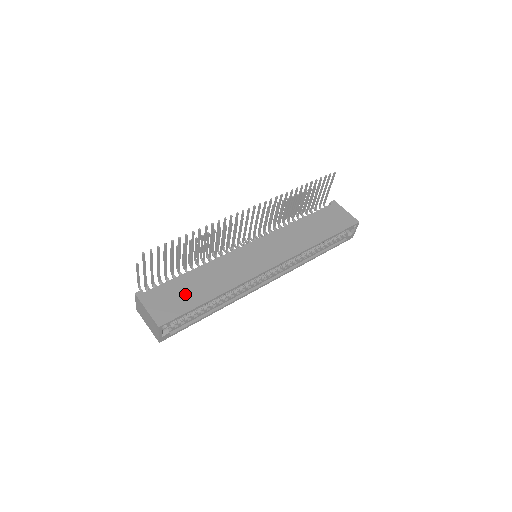
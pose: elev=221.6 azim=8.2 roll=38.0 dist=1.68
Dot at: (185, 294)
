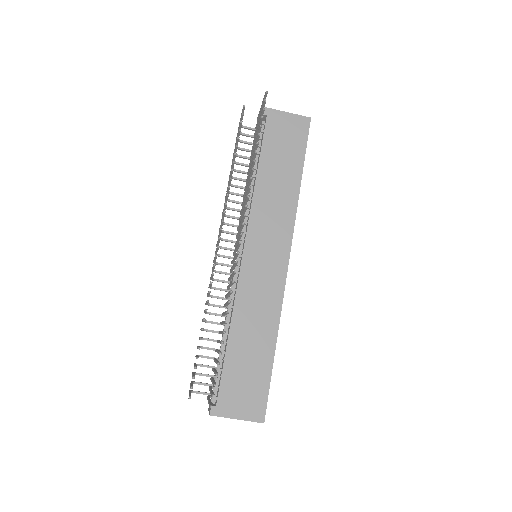
Dot at: (250, 370)
